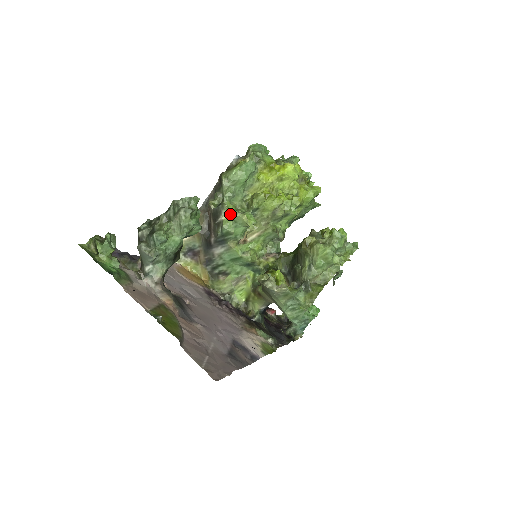
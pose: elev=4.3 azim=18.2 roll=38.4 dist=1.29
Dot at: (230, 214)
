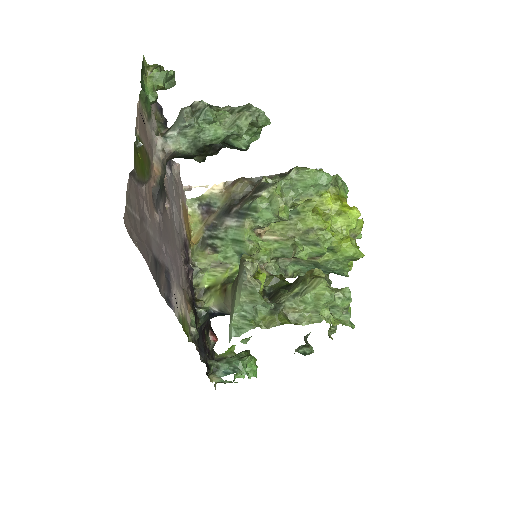
Dot at: (273, 195)
